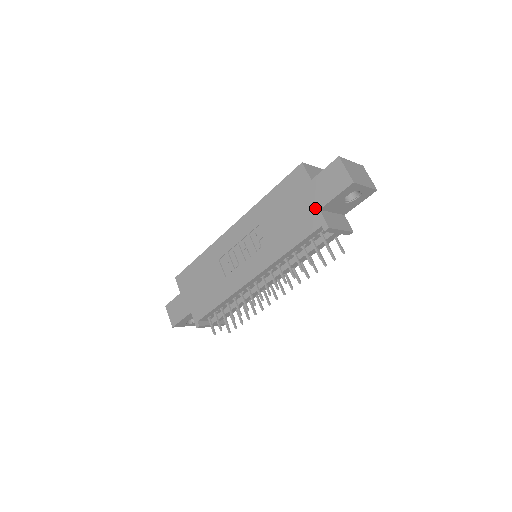
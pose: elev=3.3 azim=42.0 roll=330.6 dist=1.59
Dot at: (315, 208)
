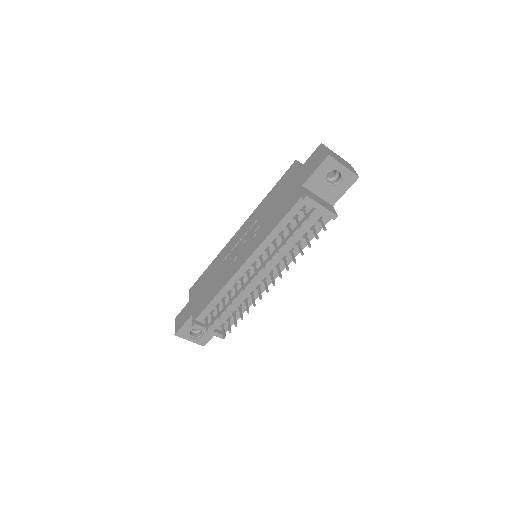
Dot at: (299, 186)
